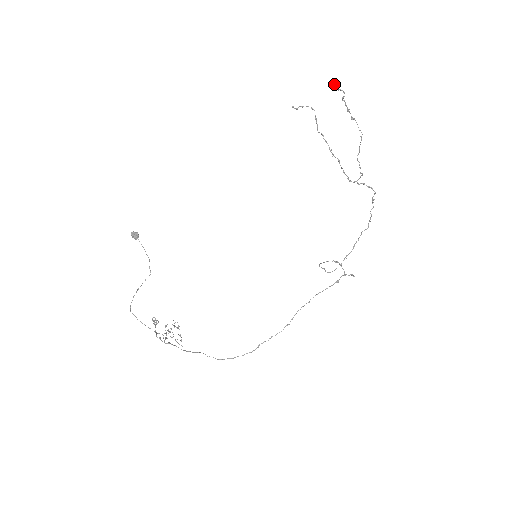
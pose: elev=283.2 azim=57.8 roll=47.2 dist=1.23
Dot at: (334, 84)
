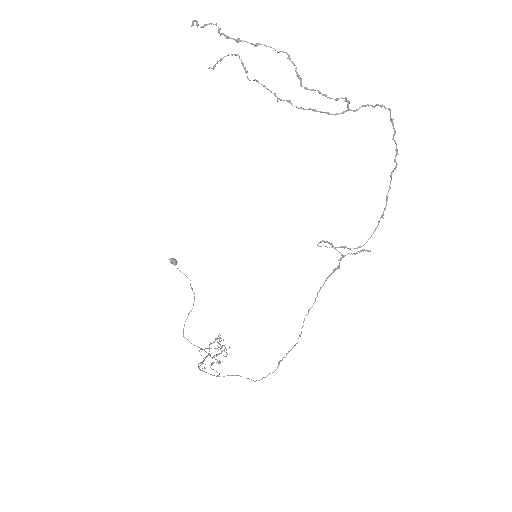
Dot at: (191, 25)
